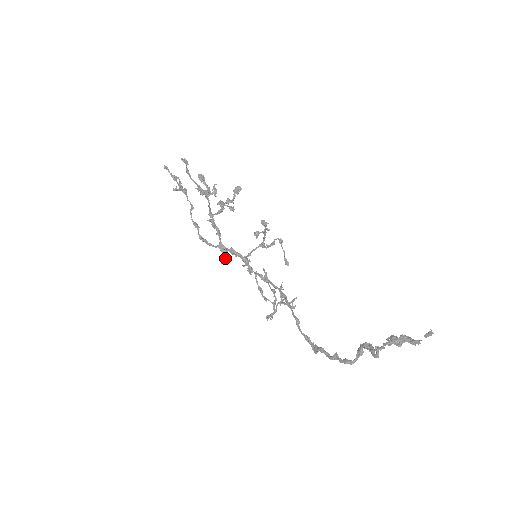
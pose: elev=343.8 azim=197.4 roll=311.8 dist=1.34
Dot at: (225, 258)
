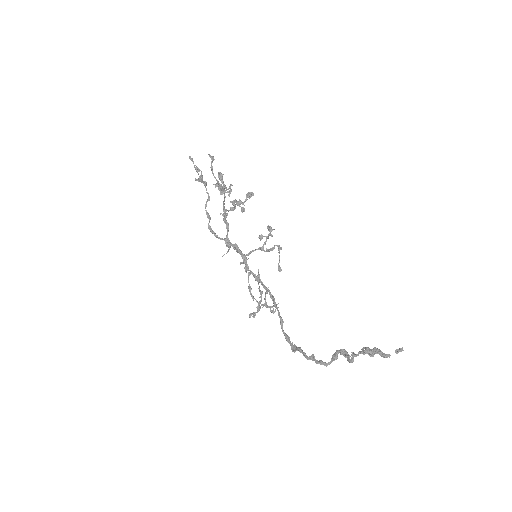
Dot at: (228, 251)
